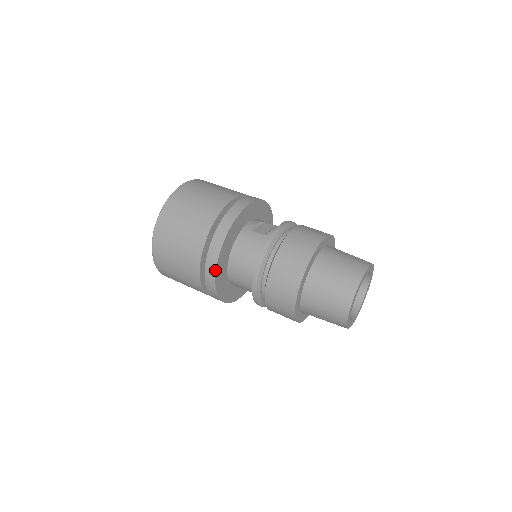
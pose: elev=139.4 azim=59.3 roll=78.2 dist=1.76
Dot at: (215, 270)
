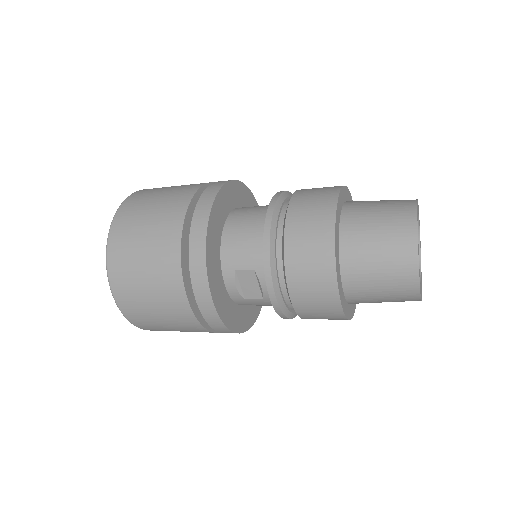
Dot at: (222, 185)
